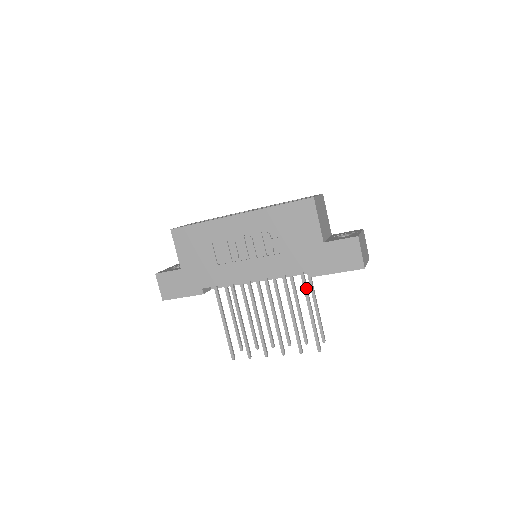
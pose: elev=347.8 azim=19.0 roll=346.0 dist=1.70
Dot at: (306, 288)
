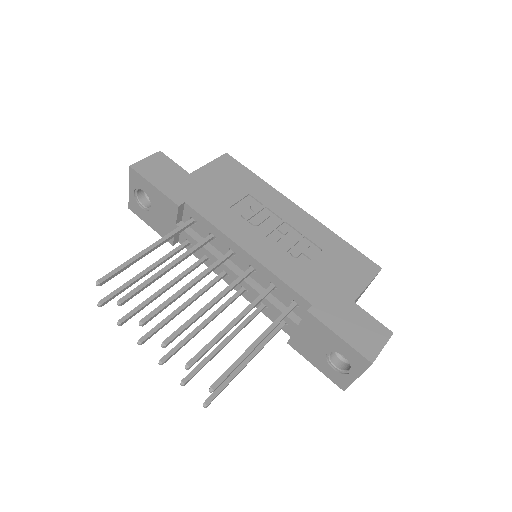
Dot at: (282, 319)
